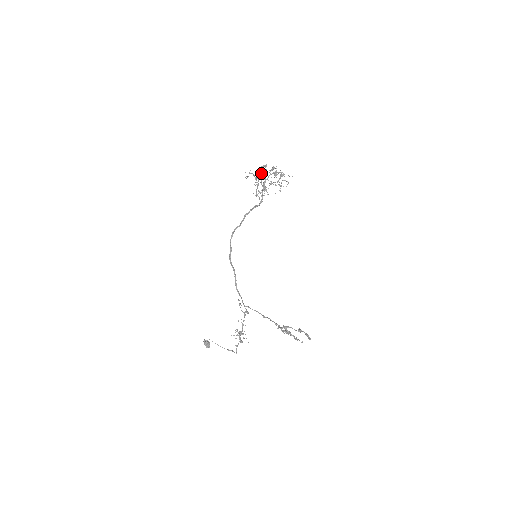
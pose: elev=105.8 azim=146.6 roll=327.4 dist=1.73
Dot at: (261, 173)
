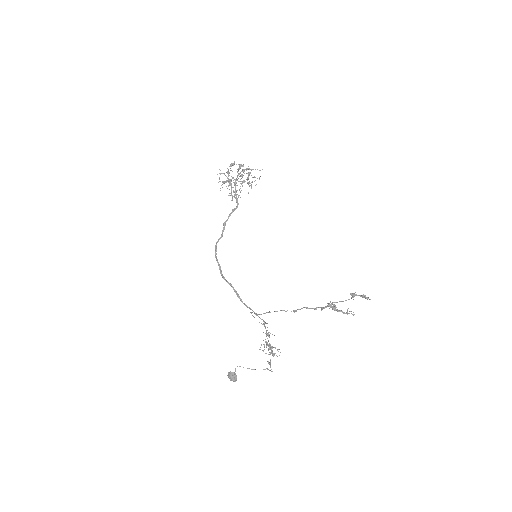
Dot at: occluded
